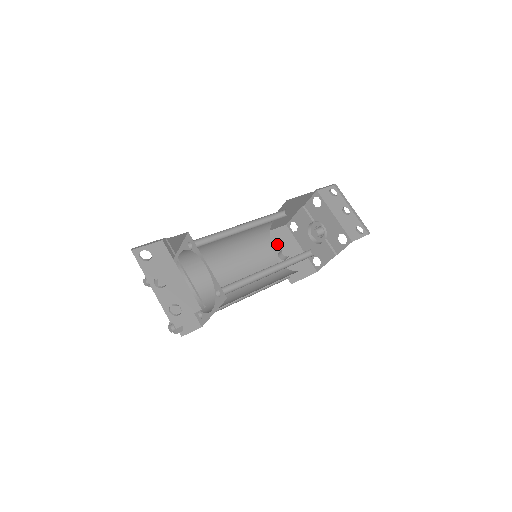
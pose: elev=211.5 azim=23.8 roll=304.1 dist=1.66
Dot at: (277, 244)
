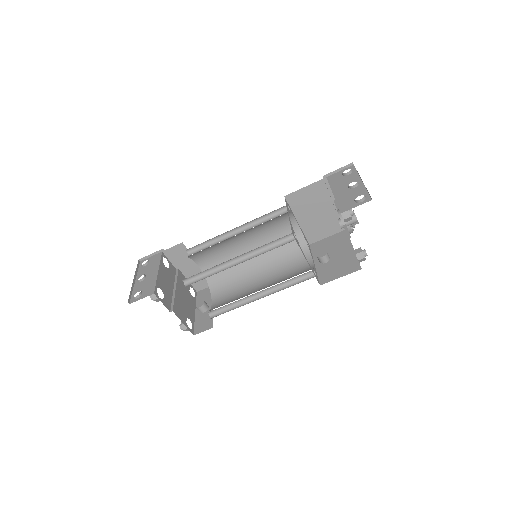
Dot at: occluded
